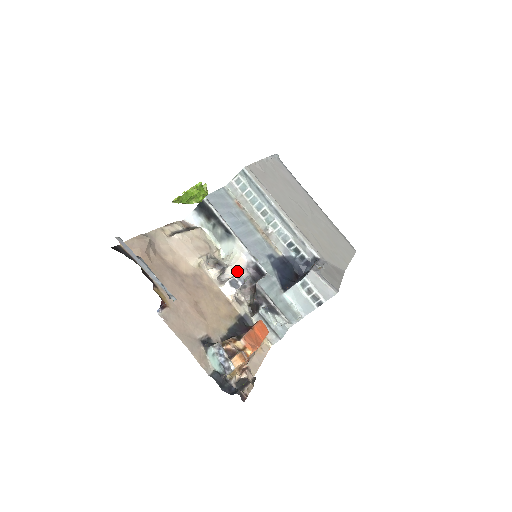
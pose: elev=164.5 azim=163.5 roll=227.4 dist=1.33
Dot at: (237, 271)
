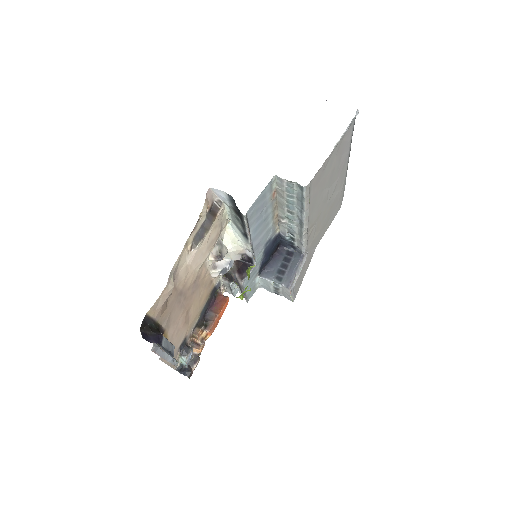
Dot at: (232, 257)
